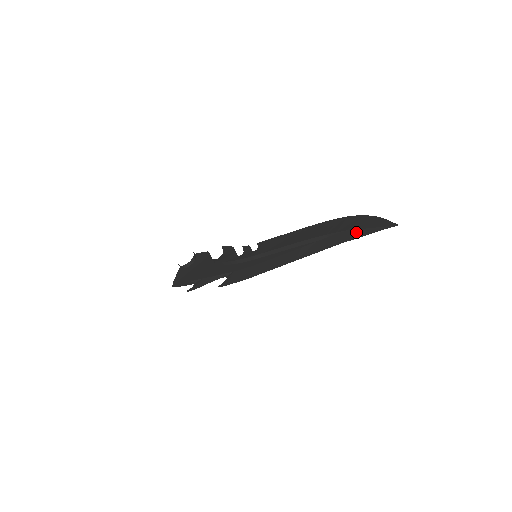
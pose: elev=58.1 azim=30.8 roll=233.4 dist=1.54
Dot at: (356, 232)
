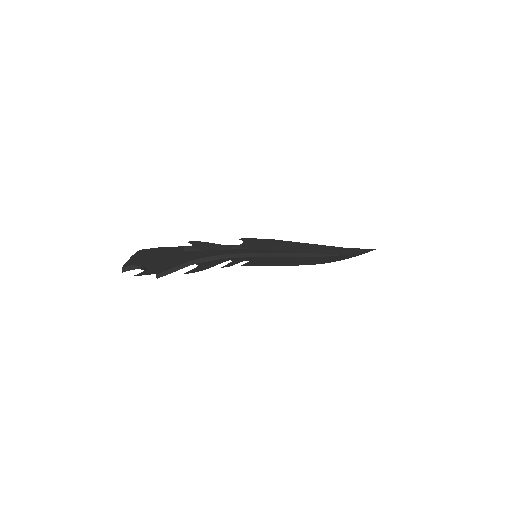
Dot at: (348, 250)
